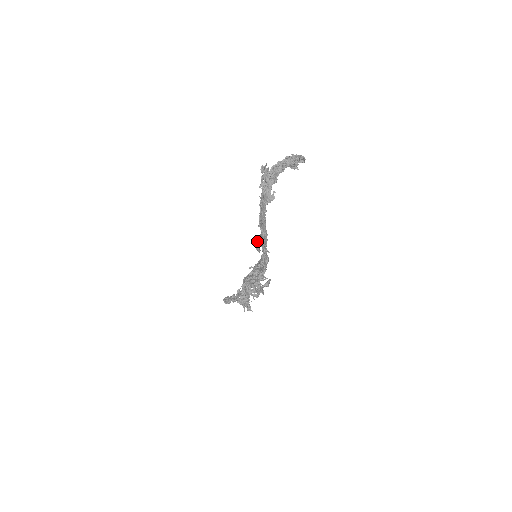
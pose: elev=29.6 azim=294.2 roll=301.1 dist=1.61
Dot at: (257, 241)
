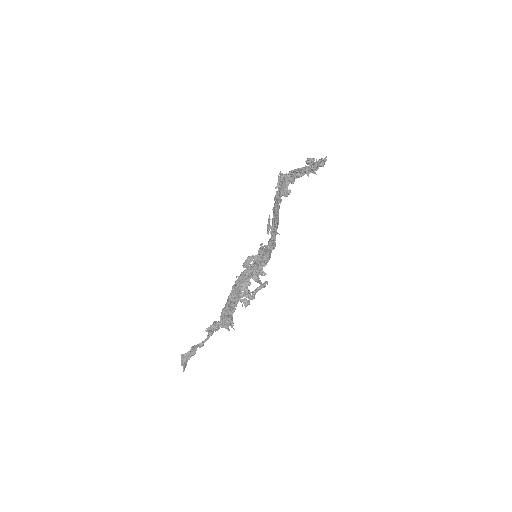
Dot at: (269, 219)
